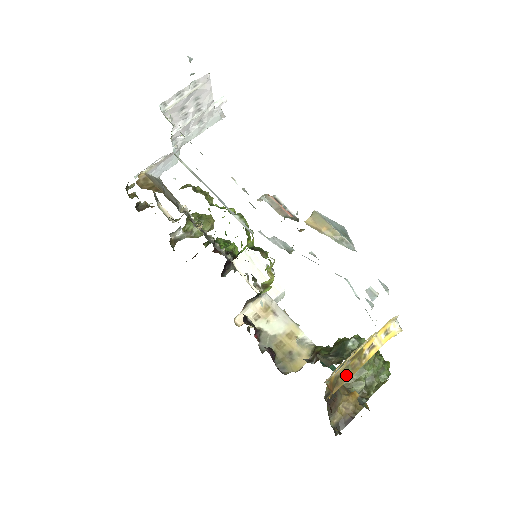
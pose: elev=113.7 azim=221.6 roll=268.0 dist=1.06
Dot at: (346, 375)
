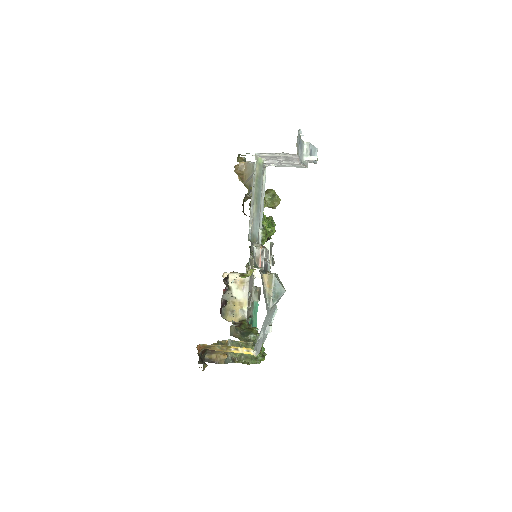
Dot at: (216, 348)
